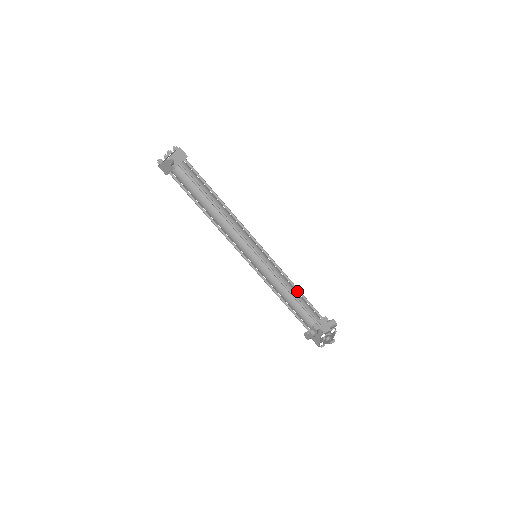
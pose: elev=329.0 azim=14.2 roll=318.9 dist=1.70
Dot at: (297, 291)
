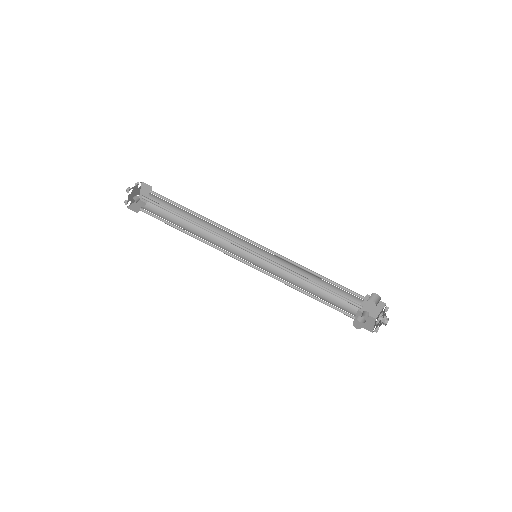
Dot at: (319, 277)
